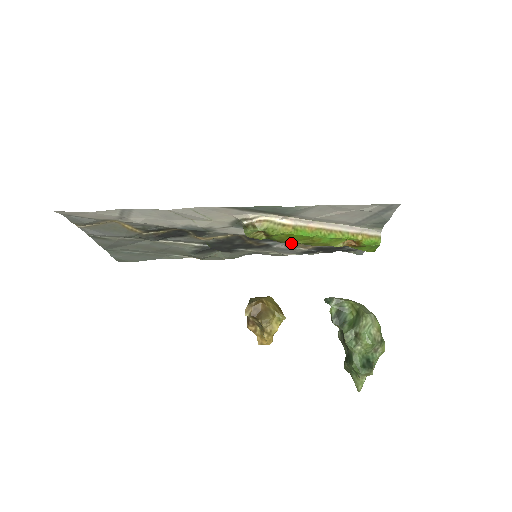
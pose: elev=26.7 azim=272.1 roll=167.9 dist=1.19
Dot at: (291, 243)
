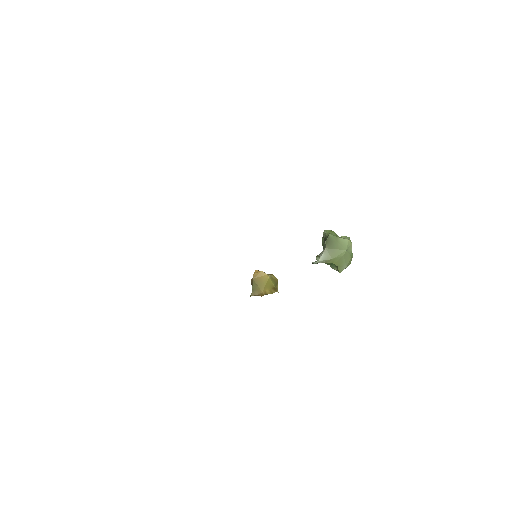
Dot at: occluded
